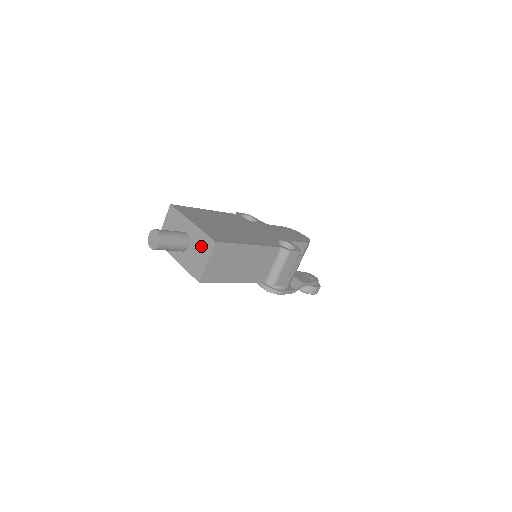
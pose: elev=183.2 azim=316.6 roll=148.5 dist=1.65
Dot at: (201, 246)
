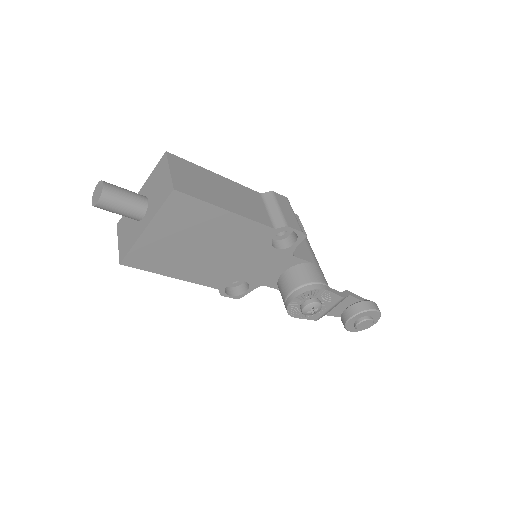
Dot at: (157, 177)
